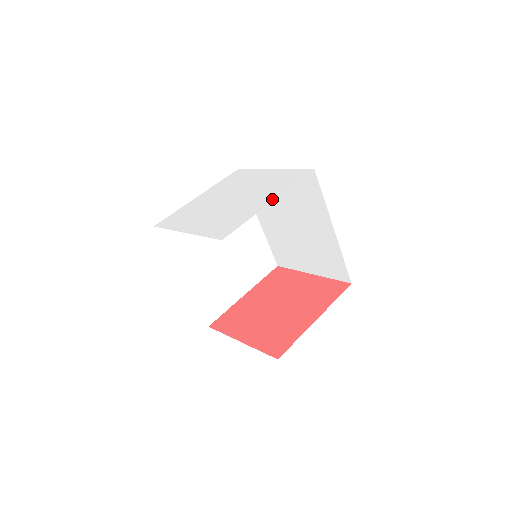
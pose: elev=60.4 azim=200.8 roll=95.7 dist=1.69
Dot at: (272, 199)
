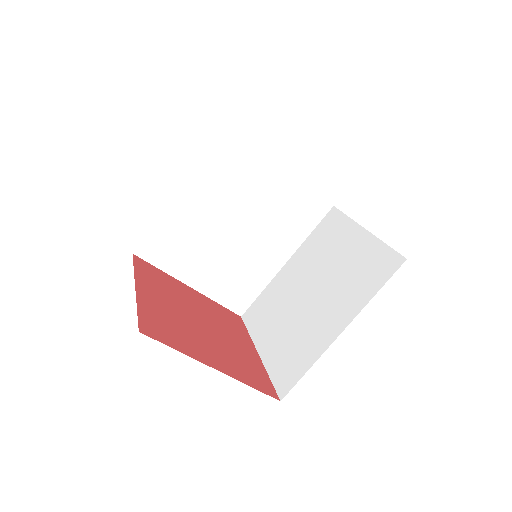
Dot at: occluded
